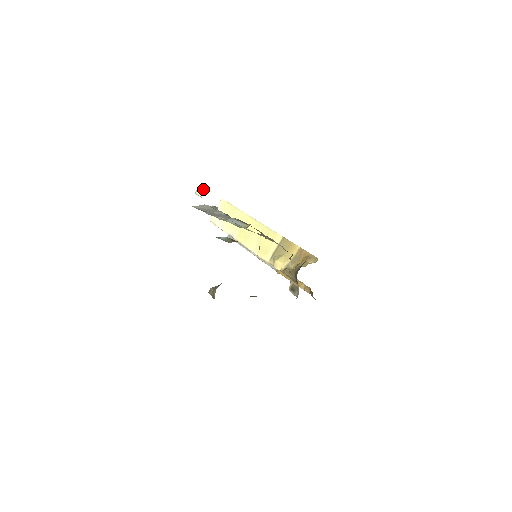
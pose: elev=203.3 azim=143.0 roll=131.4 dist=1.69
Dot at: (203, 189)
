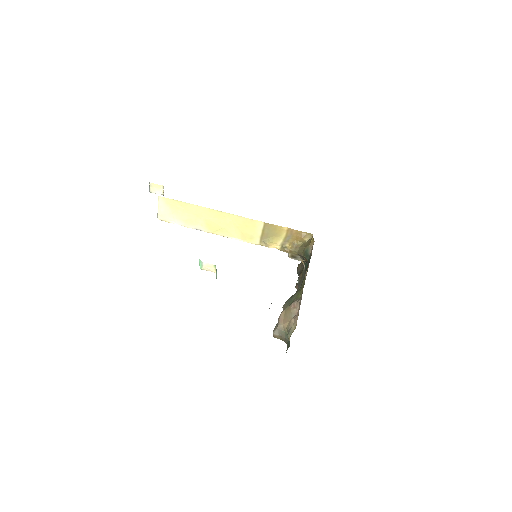
Dot at: (211, 266)
